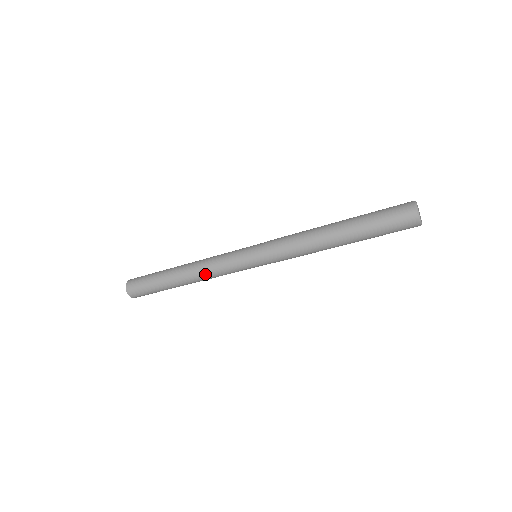
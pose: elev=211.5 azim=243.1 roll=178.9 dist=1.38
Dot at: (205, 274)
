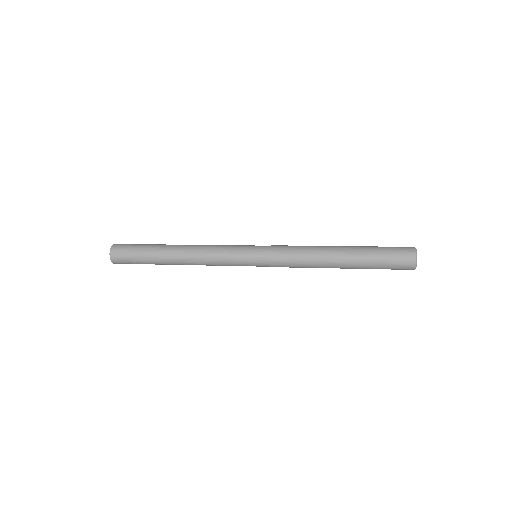
Dot at: (201, 259)
